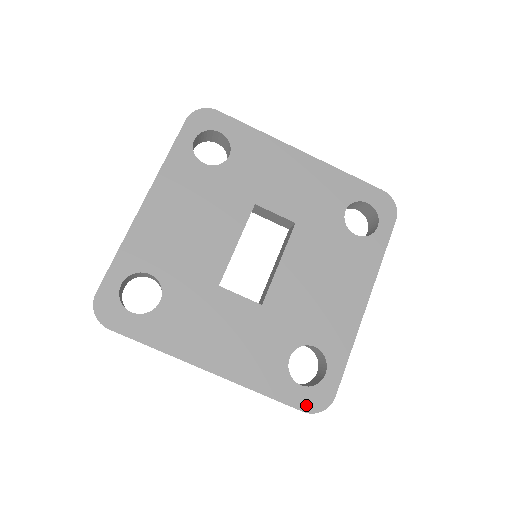
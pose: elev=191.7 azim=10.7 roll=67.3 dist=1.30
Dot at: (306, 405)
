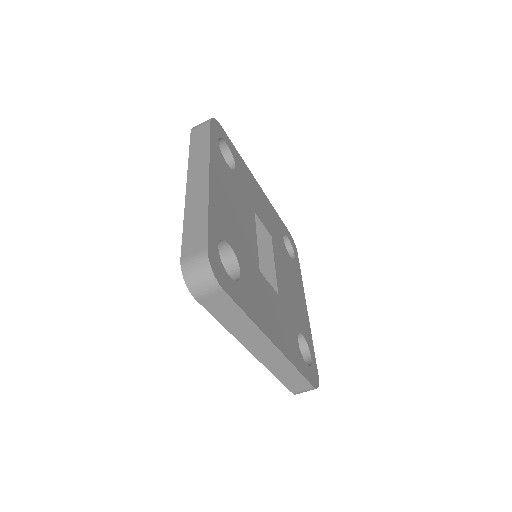
Dot at: (313, 381)
